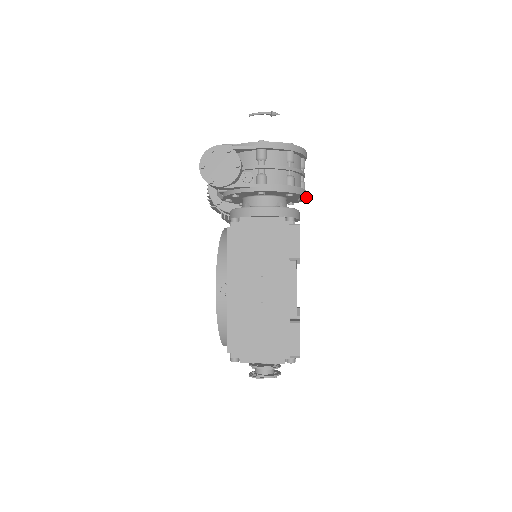
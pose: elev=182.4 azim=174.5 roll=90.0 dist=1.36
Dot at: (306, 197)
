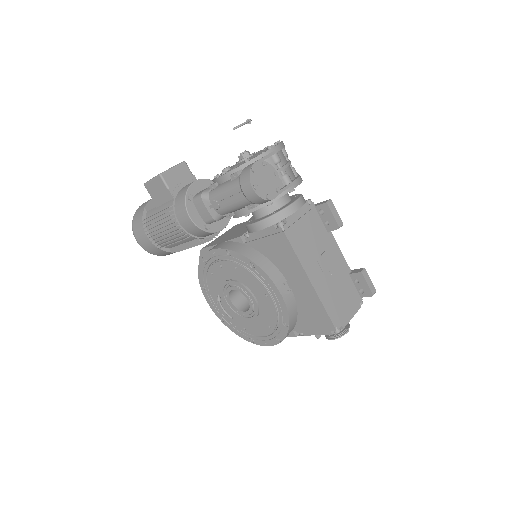
Dot at: occluded
